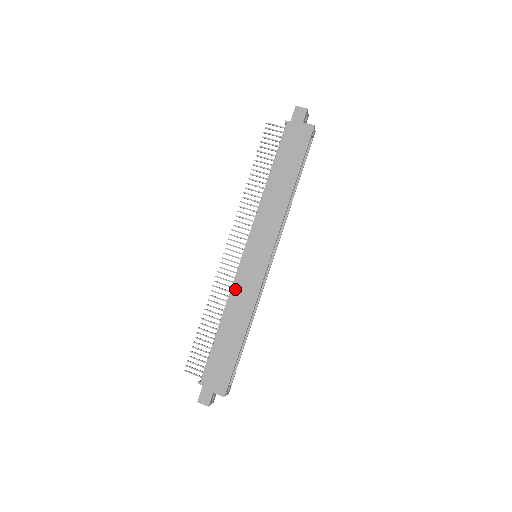
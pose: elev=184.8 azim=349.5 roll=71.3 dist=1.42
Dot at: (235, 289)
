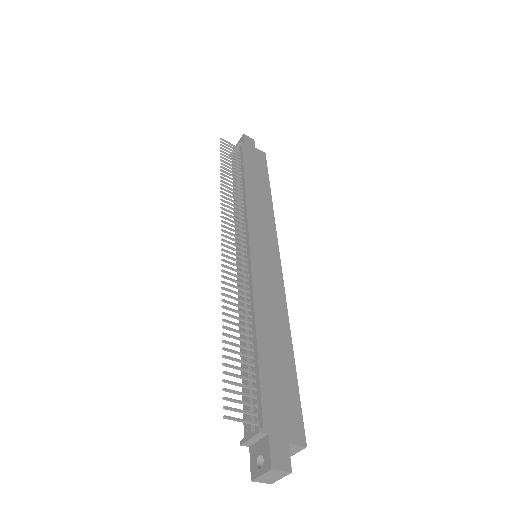
Dot at: (257, 285)
